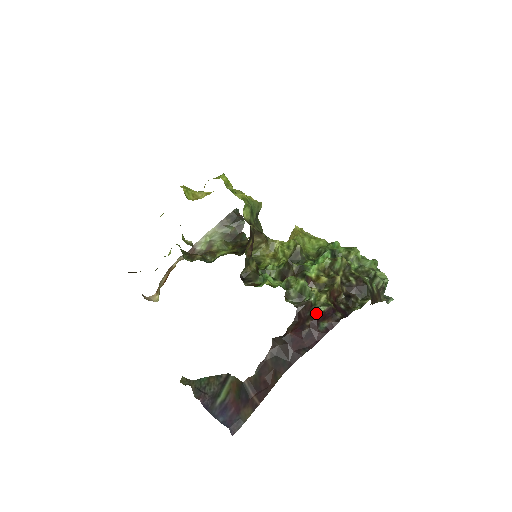
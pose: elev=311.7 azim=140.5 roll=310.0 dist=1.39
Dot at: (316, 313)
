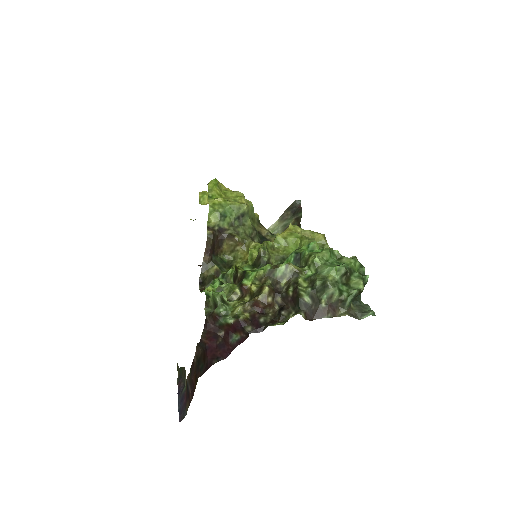
Dot at: (225, 324)
